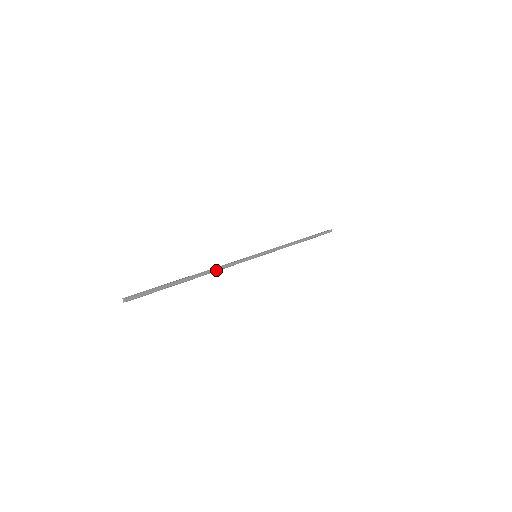
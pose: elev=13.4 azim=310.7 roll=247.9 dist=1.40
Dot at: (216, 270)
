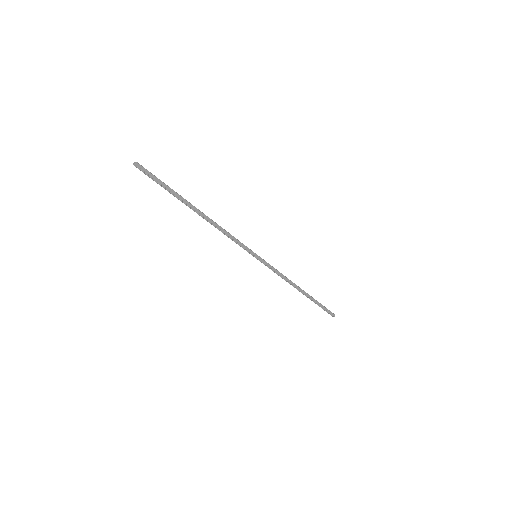
Dot at: (217, 226)
